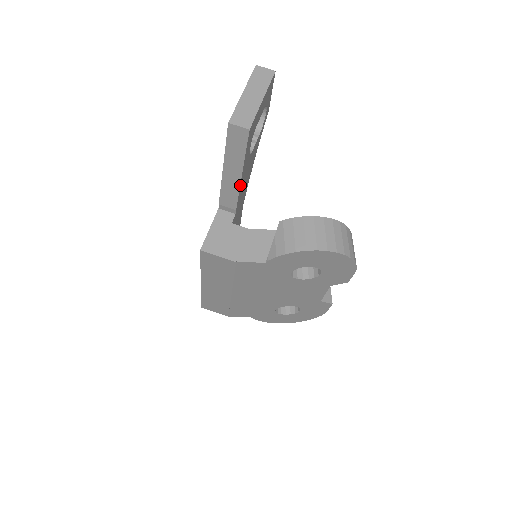
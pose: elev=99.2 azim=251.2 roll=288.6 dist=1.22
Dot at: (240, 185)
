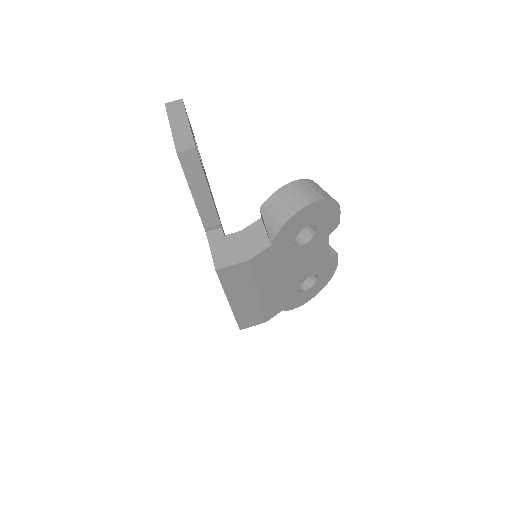
Dot at: (212, 200)
